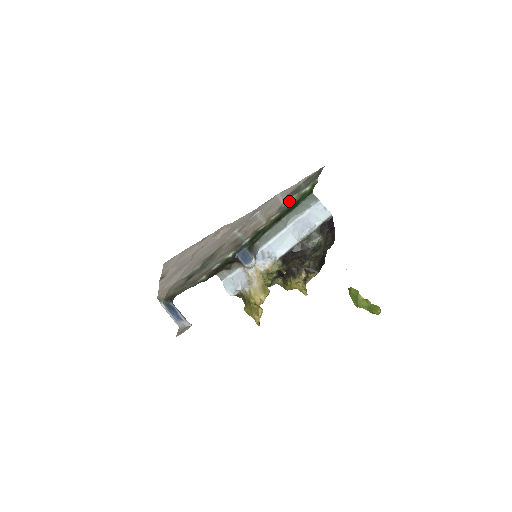
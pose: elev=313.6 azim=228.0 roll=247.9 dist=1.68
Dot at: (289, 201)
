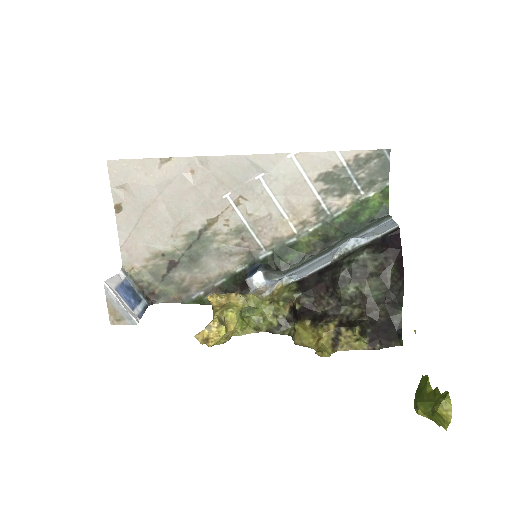
Dot at: (338, 207)
